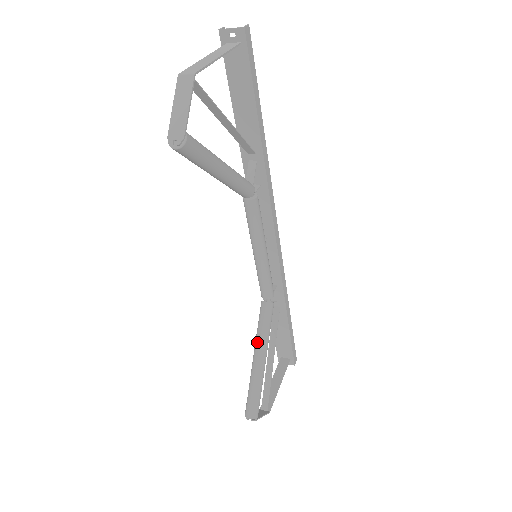
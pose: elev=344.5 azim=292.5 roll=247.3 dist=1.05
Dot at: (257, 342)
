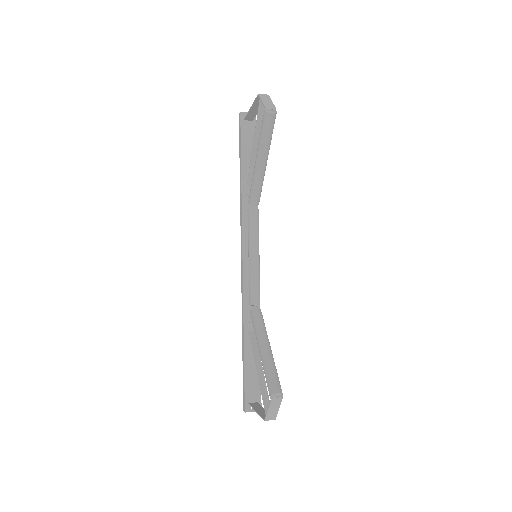
Dot at: (261, 334)
